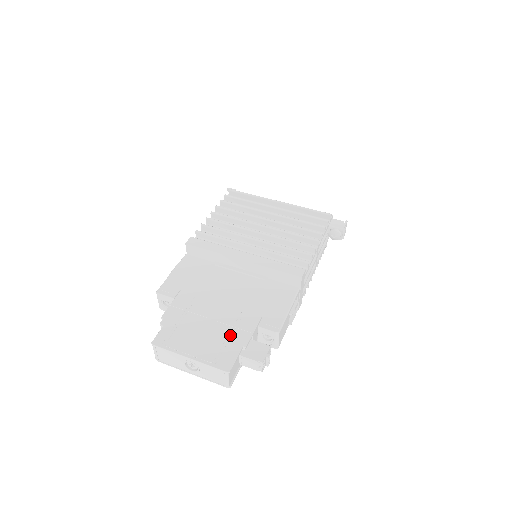
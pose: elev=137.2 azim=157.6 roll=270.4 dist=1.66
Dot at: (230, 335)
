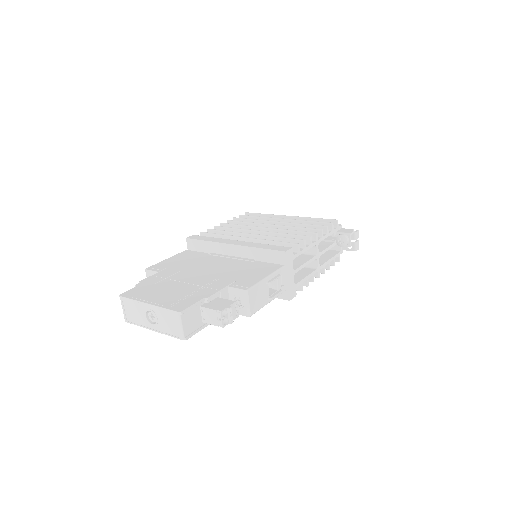
Dot at: (196, 291)
